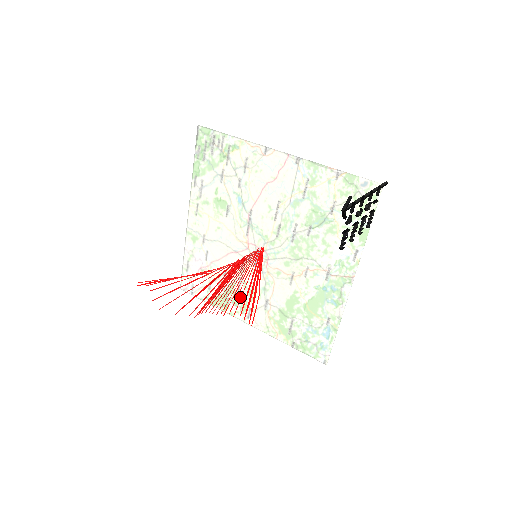
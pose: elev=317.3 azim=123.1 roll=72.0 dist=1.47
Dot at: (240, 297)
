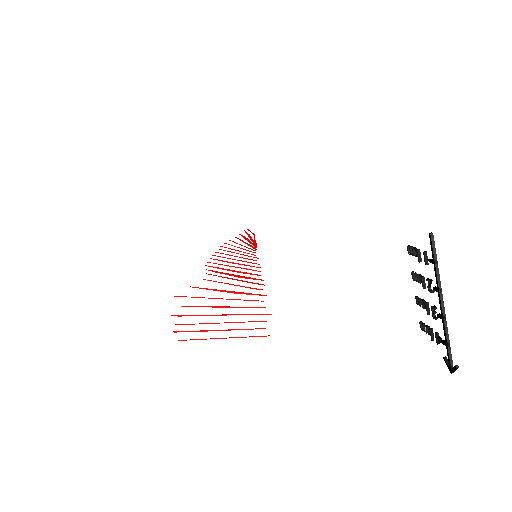
Dot at: occluded
